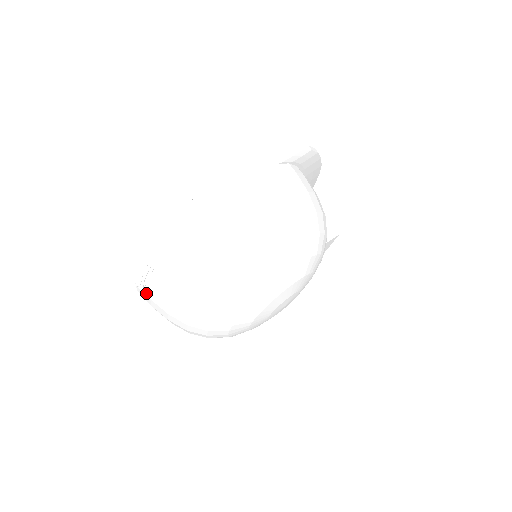
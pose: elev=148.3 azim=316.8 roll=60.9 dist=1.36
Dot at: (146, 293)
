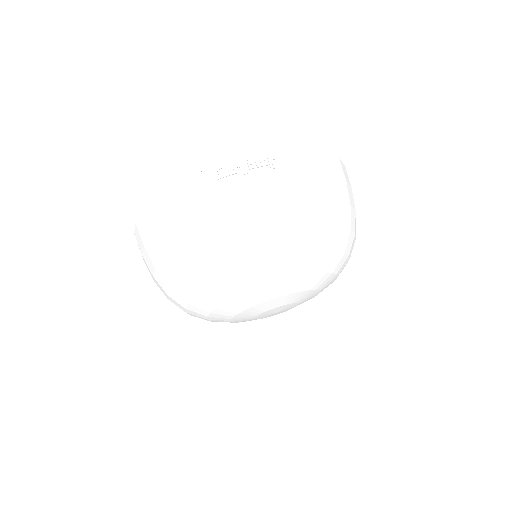
Dot at: (228, 182)
